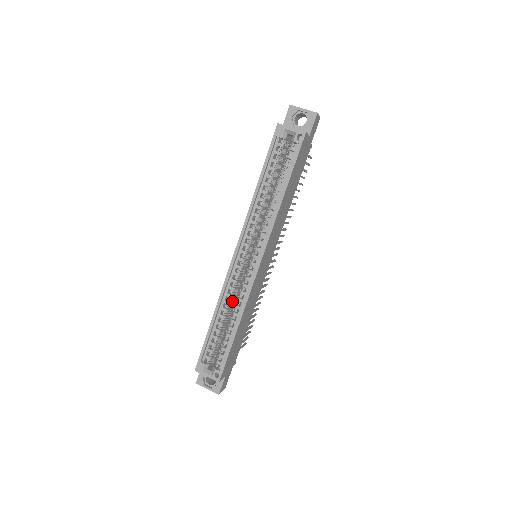
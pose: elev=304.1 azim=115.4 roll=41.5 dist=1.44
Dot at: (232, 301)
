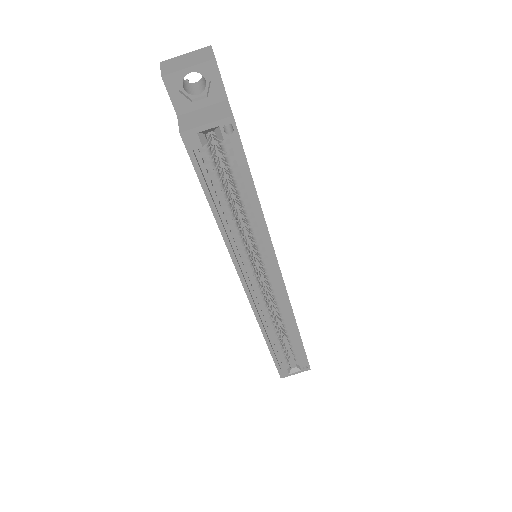
Dot at: occluded
